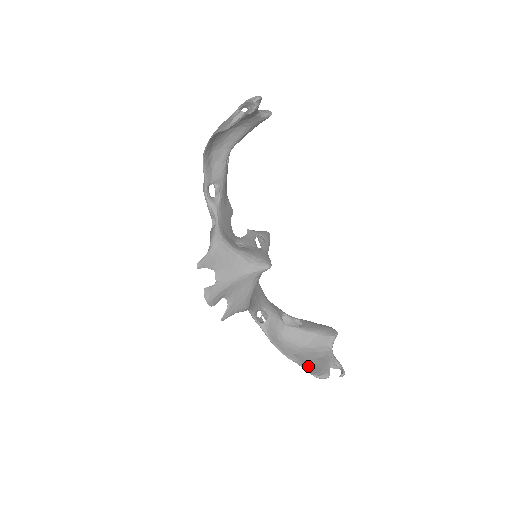
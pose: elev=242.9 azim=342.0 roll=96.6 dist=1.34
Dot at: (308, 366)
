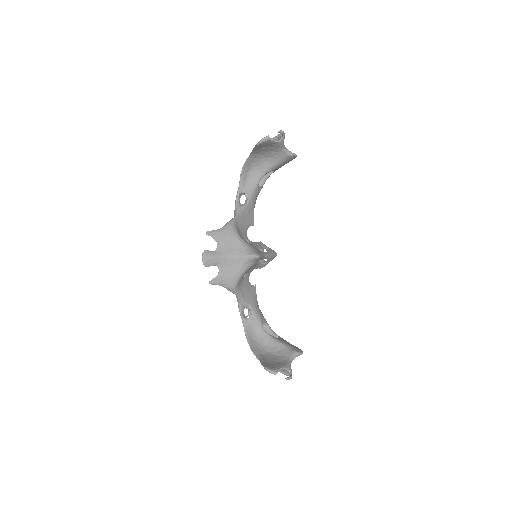
Dot at: (265, 362)
